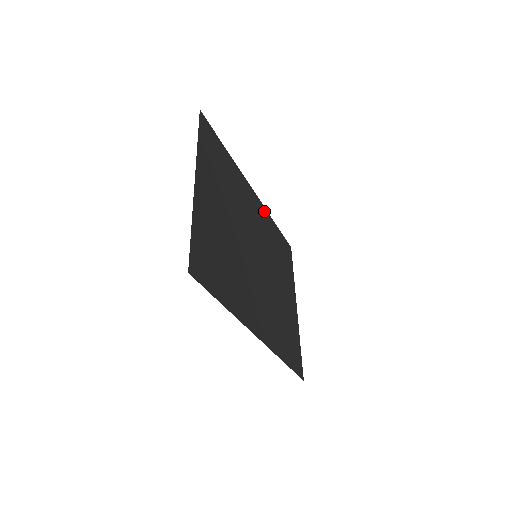
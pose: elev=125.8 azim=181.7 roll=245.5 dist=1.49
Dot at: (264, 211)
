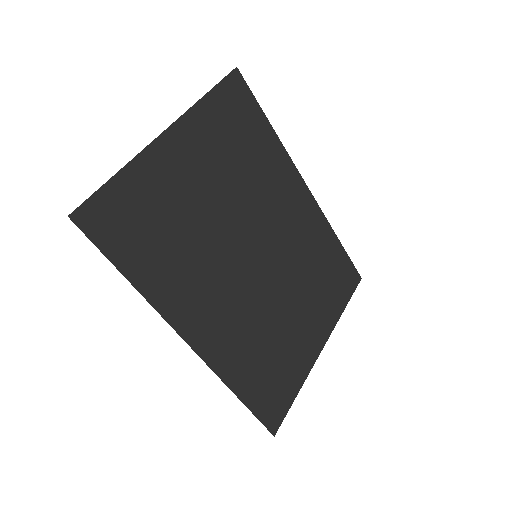
Dot at: (319, 216)
